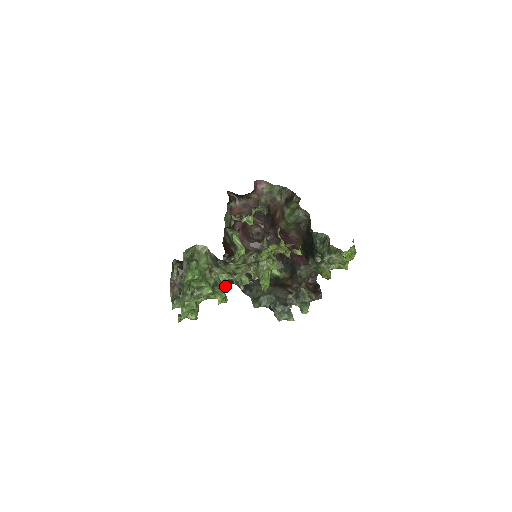
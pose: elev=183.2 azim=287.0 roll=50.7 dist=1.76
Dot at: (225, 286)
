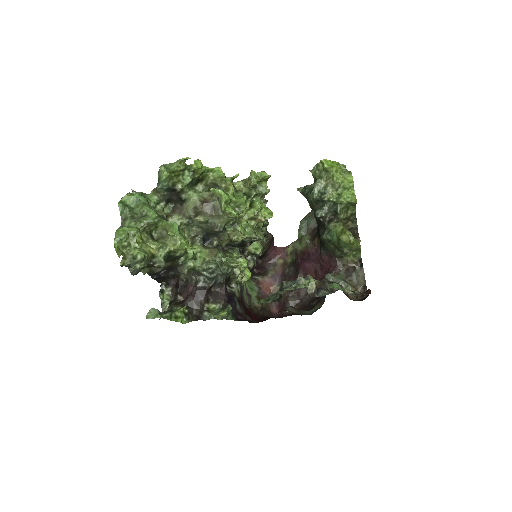
Dot at: (227, 307)
